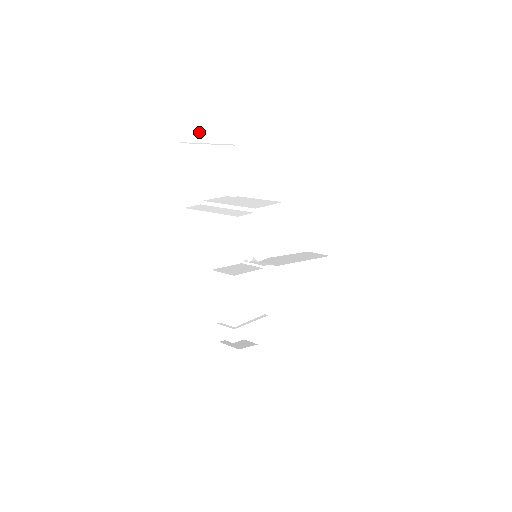
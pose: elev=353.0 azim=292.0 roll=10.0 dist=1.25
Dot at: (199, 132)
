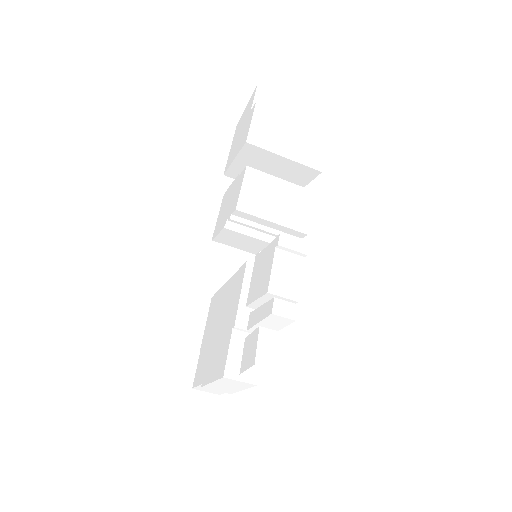
Dot at: occluded
